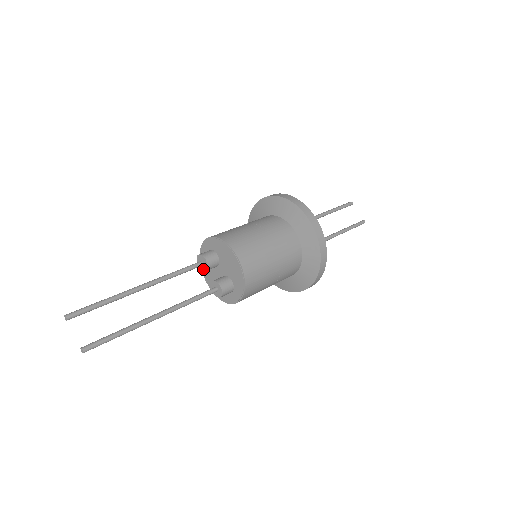
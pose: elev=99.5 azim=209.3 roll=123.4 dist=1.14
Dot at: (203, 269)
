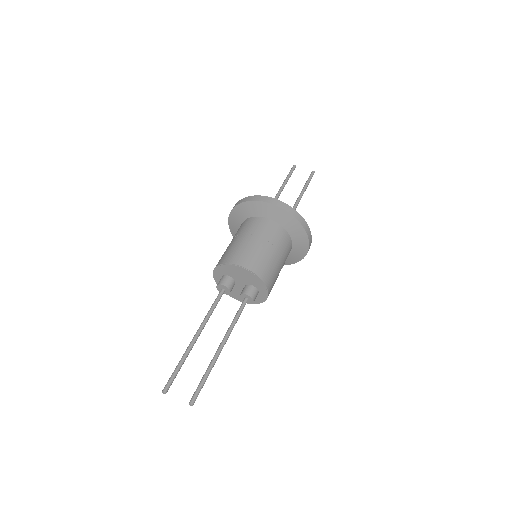
Dot at: (227, 293)
